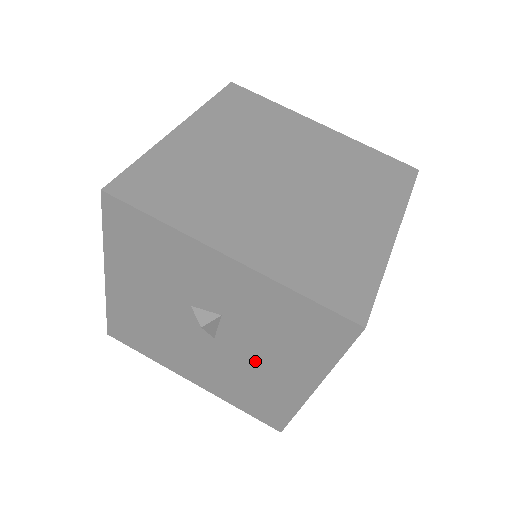
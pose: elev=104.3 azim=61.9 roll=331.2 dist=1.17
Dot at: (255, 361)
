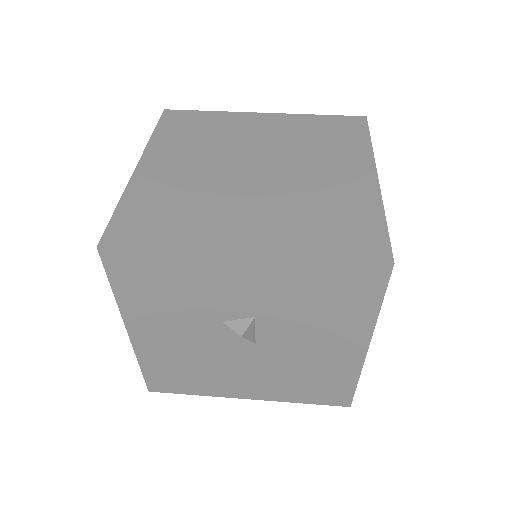
Dot at: (302, 347)
